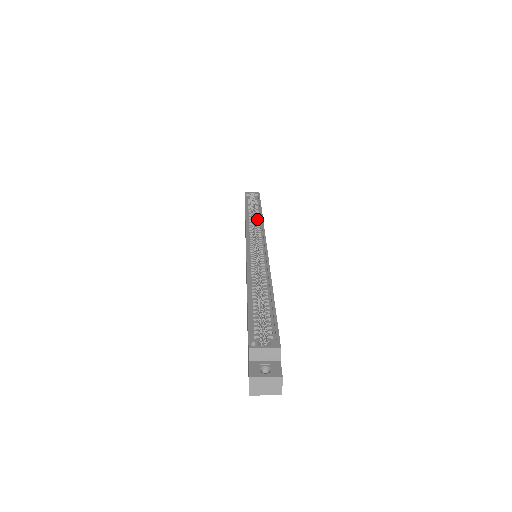
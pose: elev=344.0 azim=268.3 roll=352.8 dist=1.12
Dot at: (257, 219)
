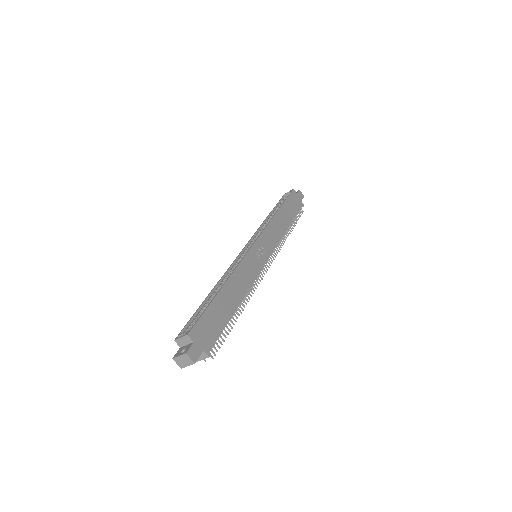
Dot at: occluded
